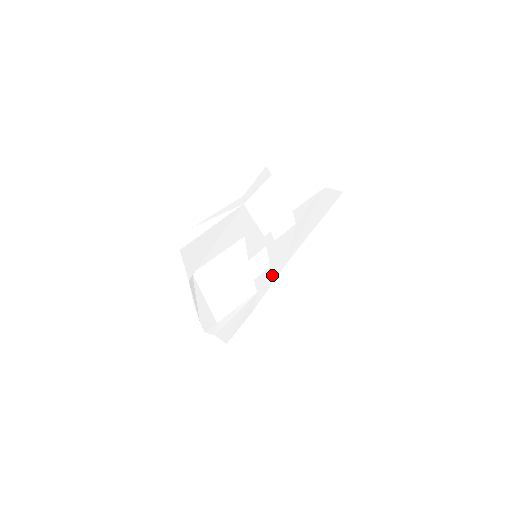
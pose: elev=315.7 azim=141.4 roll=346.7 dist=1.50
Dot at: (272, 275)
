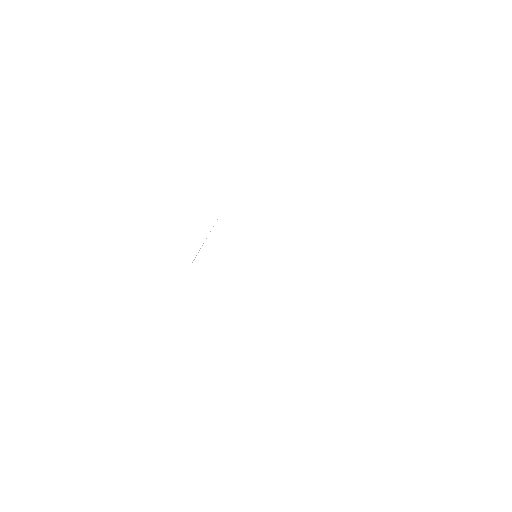
Dot at: (285, 282)
